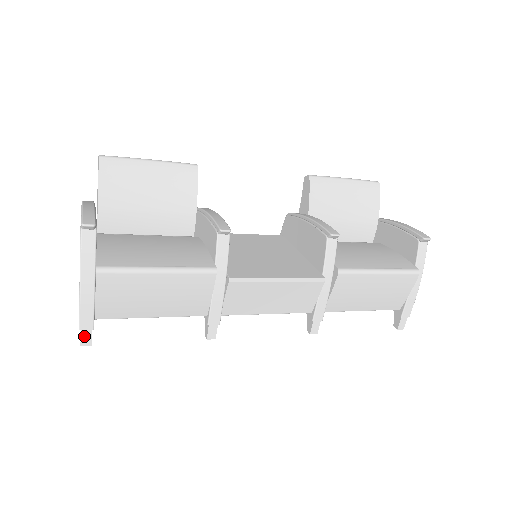
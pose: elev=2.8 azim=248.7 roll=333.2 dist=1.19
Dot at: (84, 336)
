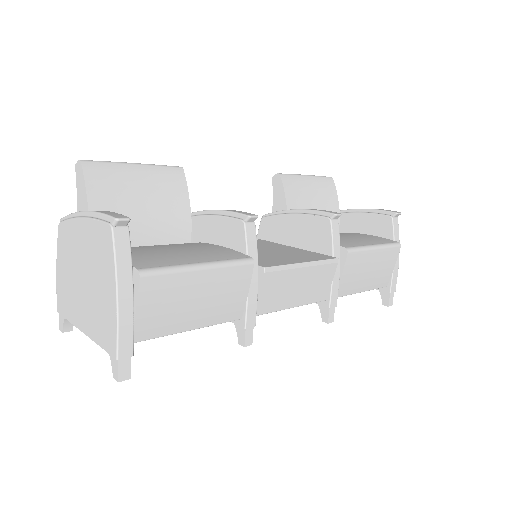
Dot at: (122, 367)
